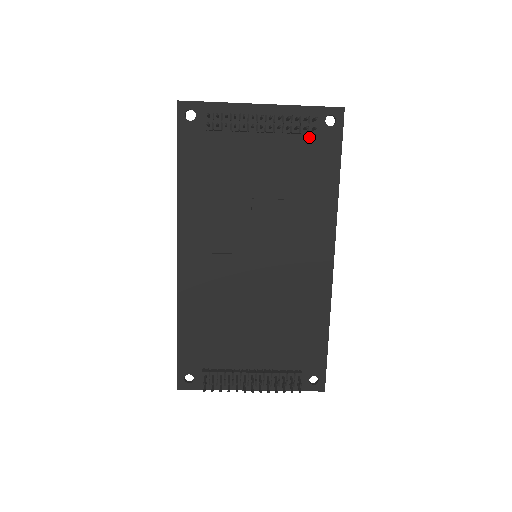
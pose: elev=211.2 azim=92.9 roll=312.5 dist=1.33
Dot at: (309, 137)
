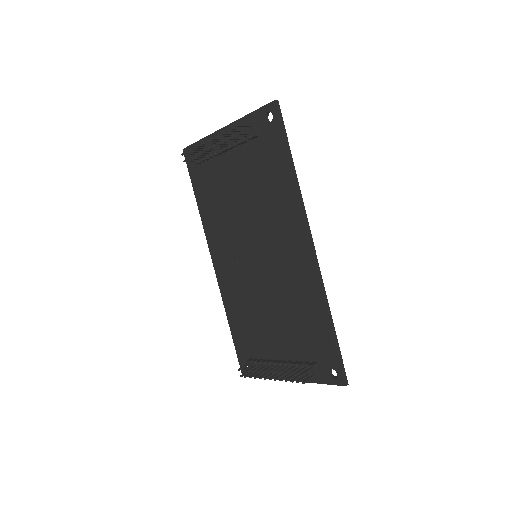
Dot at: (259, 139)
